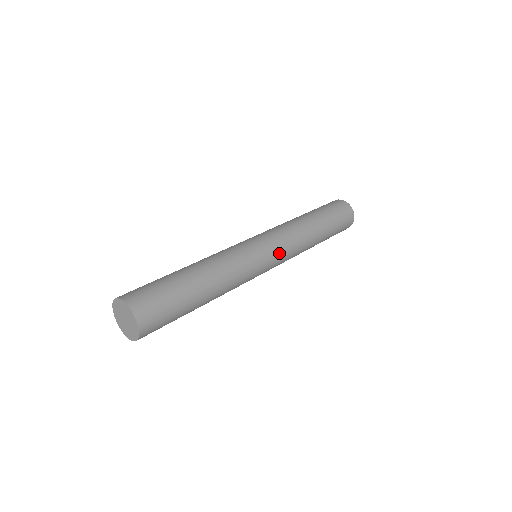
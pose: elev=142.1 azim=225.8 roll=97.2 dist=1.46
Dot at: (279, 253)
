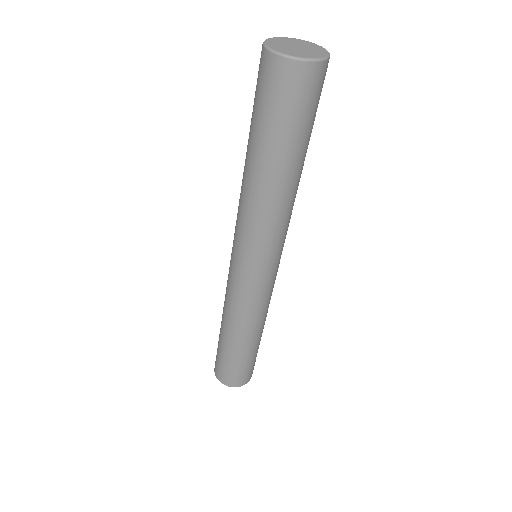
Dot at: (280, 252)
